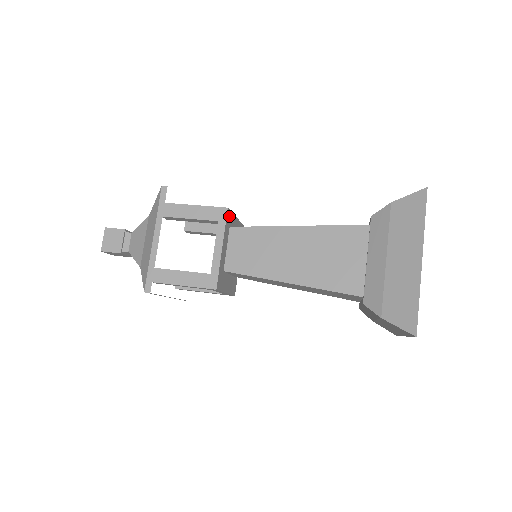
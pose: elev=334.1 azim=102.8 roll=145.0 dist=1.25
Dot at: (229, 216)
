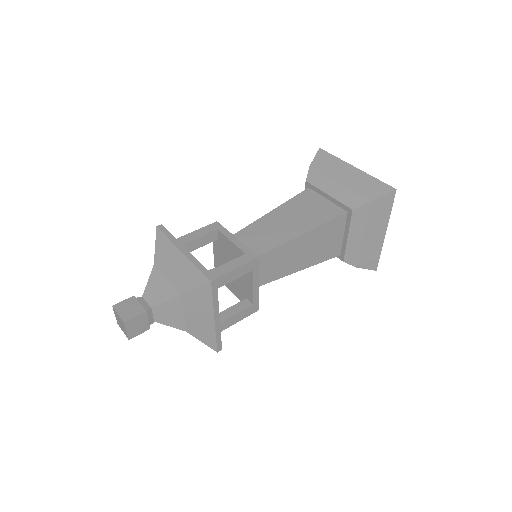
Dot at: occluded
